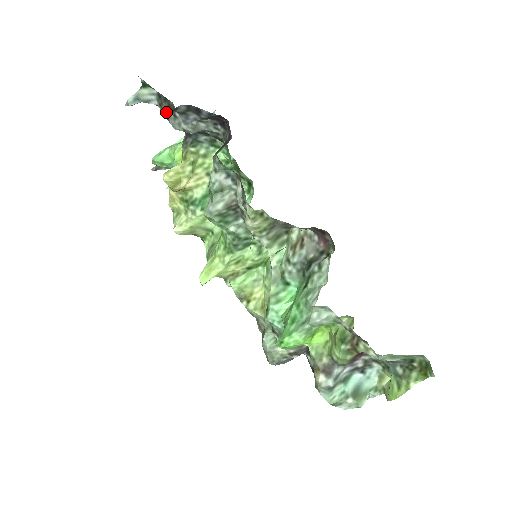
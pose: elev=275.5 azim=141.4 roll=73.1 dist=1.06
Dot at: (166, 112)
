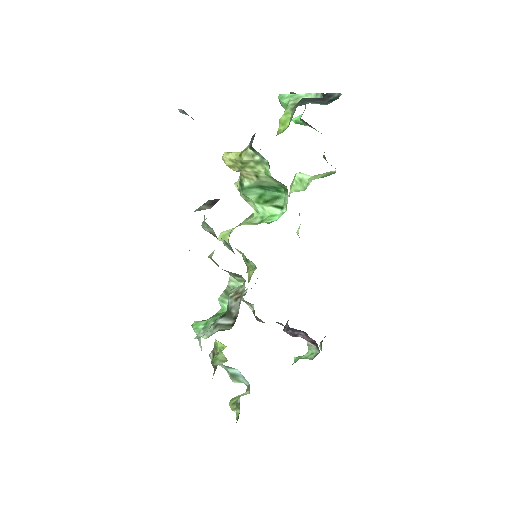
Dot at: occluded
